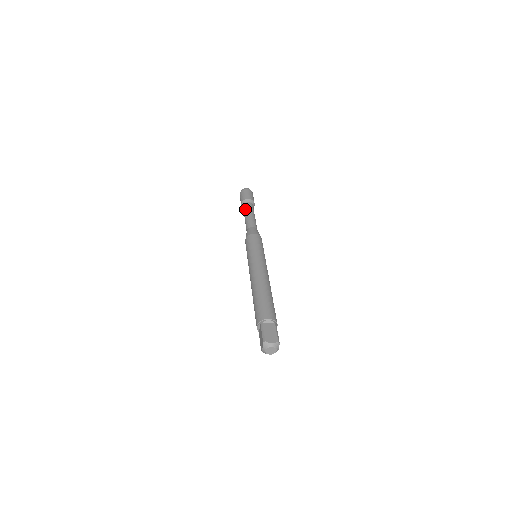
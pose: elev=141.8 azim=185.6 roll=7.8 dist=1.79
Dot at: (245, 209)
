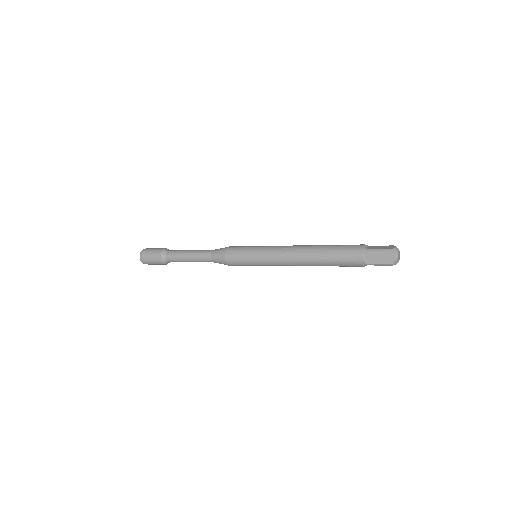
Dot at: (176, 254)
